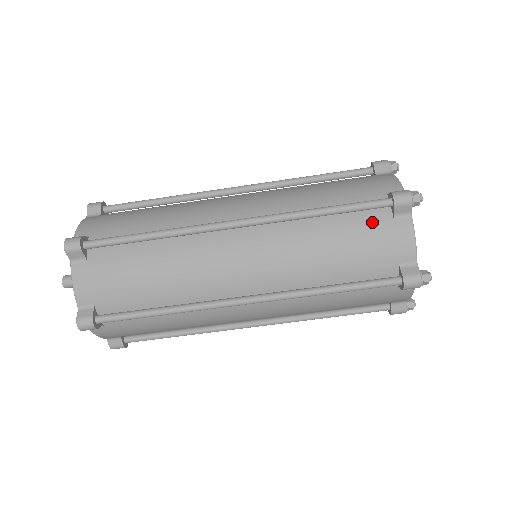
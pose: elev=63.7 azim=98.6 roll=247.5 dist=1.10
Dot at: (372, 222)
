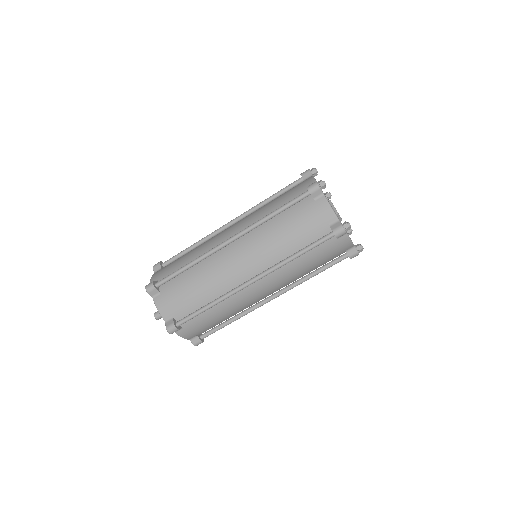
Dot at: (326, 246)
